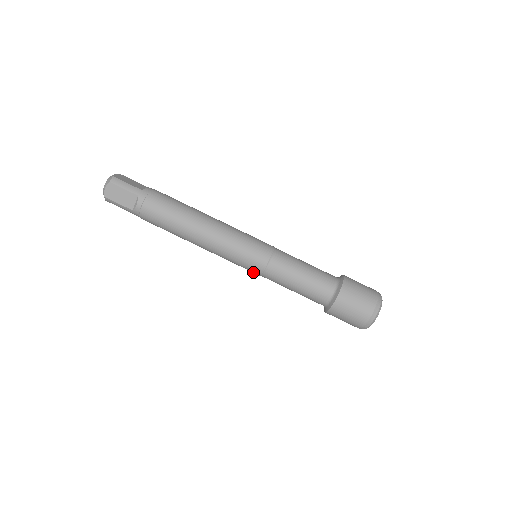
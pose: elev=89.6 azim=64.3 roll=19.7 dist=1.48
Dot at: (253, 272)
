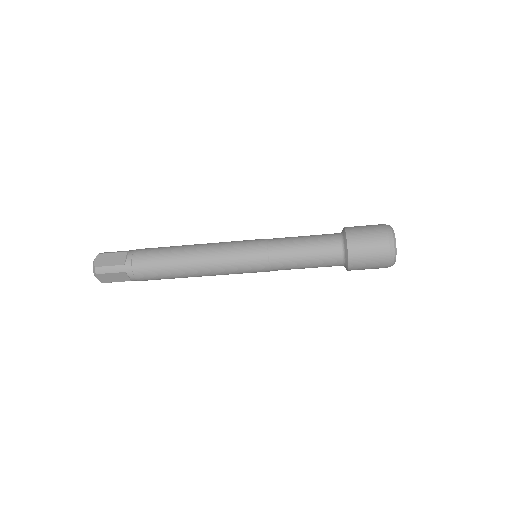
Dot at: occluded
